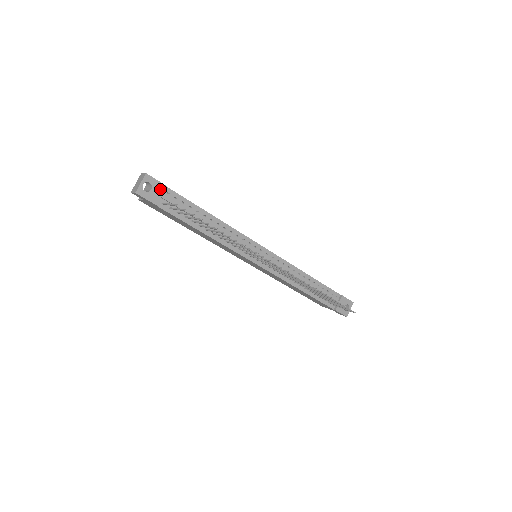
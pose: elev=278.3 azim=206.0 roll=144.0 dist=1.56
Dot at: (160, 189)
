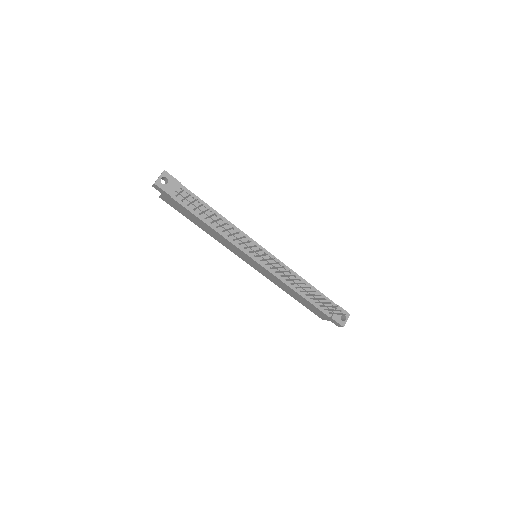
Dot at: (175, 184)
